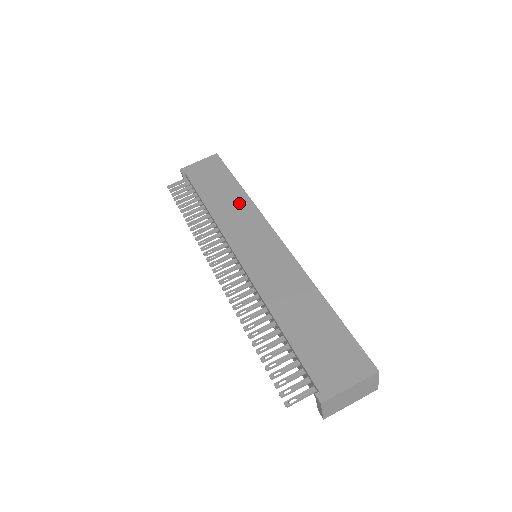
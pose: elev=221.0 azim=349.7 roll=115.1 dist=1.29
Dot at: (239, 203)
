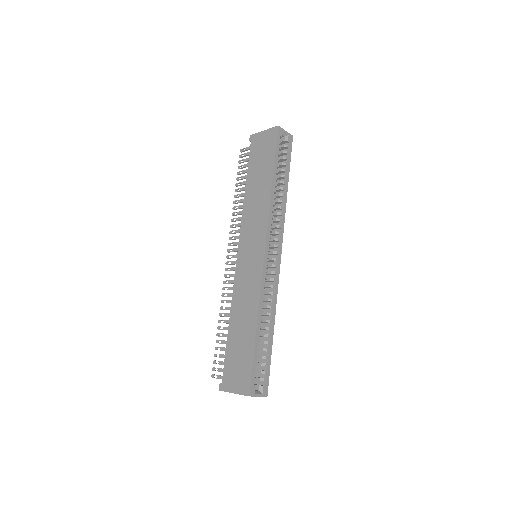
Dot at: (262, 201)
